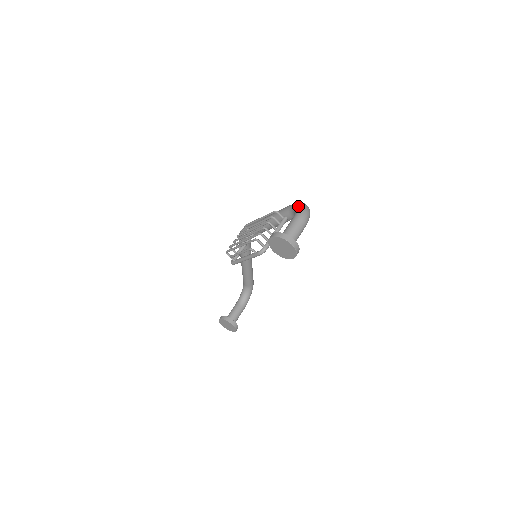
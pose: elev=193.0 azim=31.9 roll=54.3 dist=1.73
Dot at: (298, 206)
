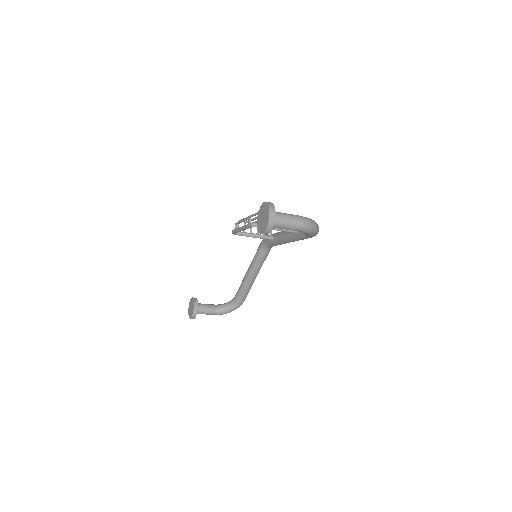
Dot at: occluded
